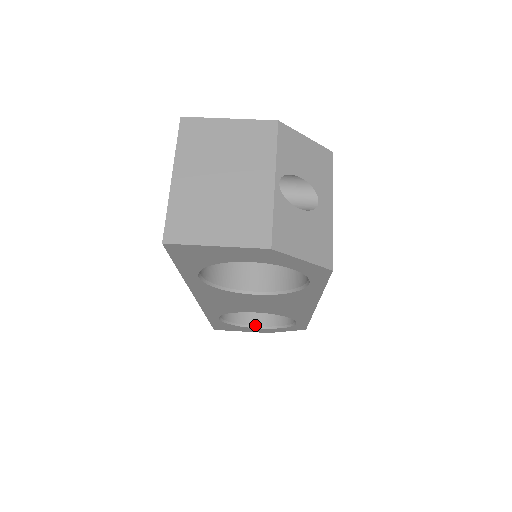
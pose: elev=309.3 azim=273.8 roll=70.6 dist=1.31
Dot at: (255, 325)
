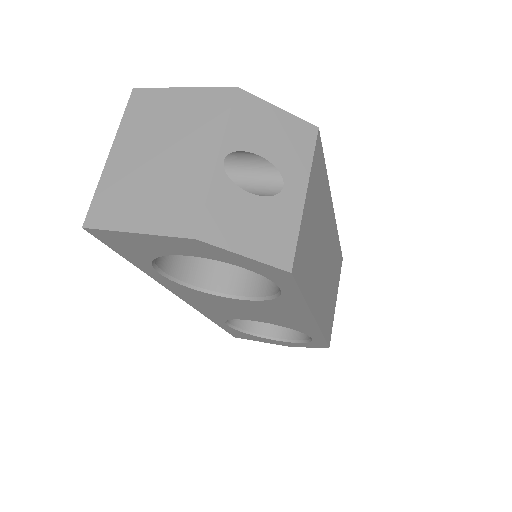
Dot at: (274, 336)
